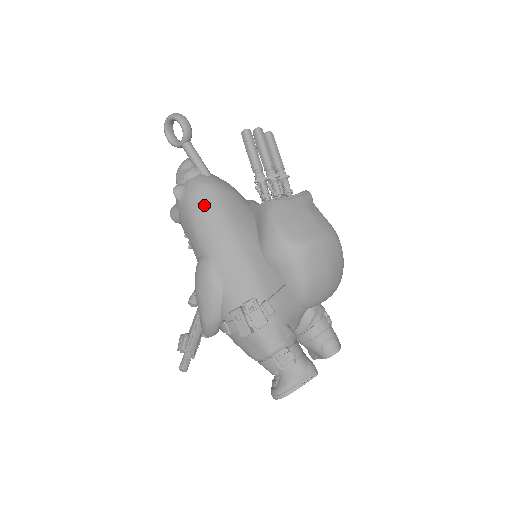
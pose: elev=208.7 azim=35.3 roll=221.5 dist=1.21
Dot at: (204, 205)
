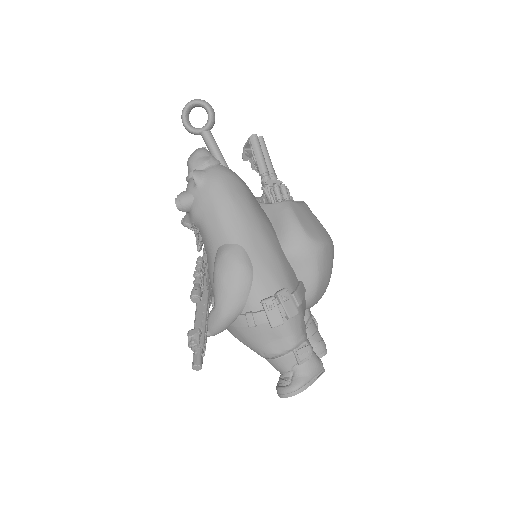
Dot at: (232, 193)
